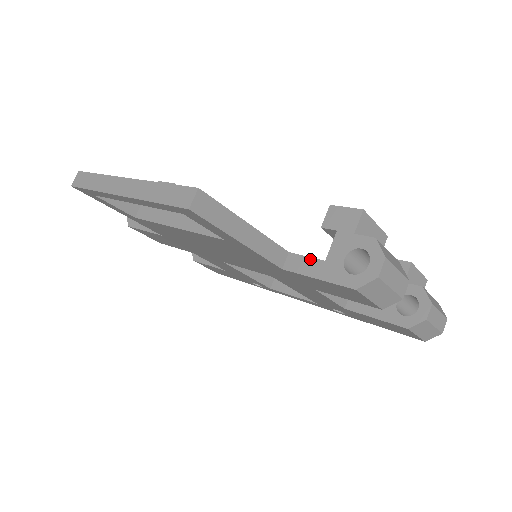
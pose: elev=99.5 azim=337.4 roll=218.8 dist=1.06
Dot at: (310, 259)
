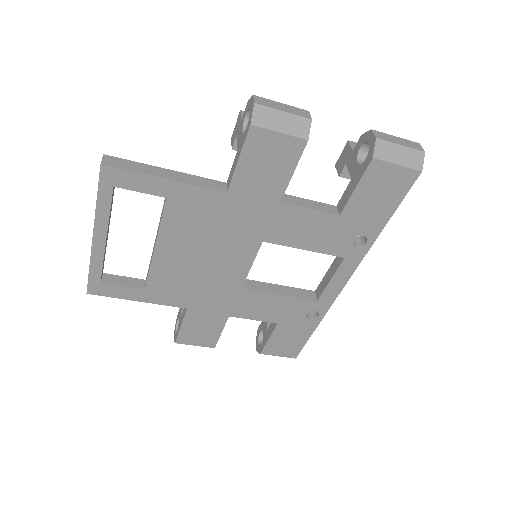
Dot at: (233, 163)
